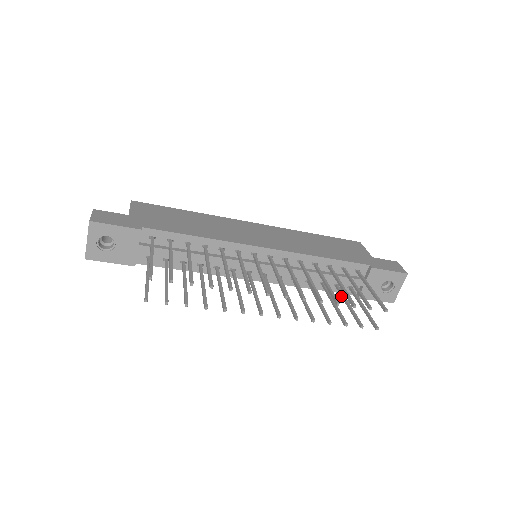
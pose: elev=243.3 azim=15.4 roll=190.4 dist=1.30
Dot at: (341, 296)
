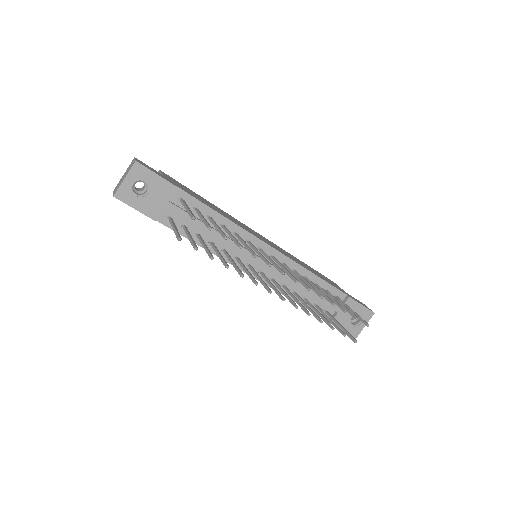
Dot at: occluded
